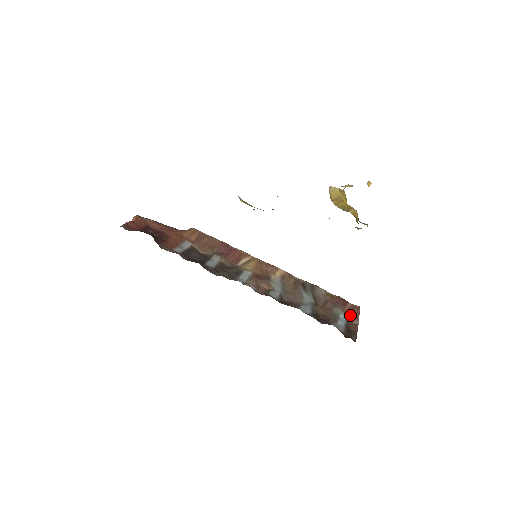
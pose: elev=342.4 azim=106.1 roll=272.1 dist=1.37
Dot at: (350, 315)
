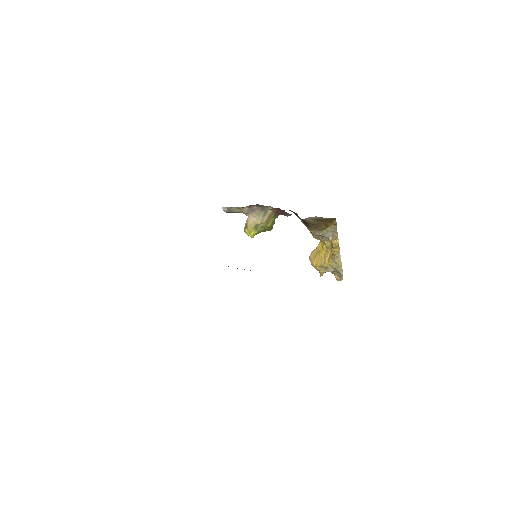
Dot at: occluded
